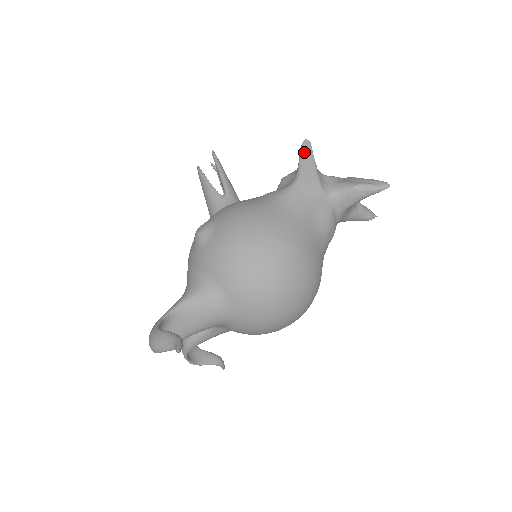
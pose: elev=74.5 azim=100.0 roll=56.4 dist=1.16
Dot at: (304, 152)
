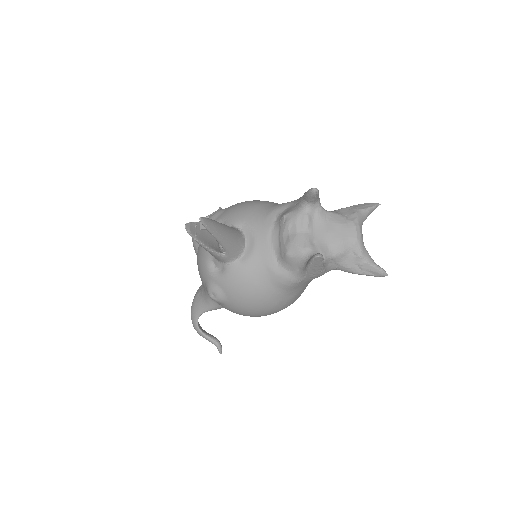
Dot at: (314, 265)
